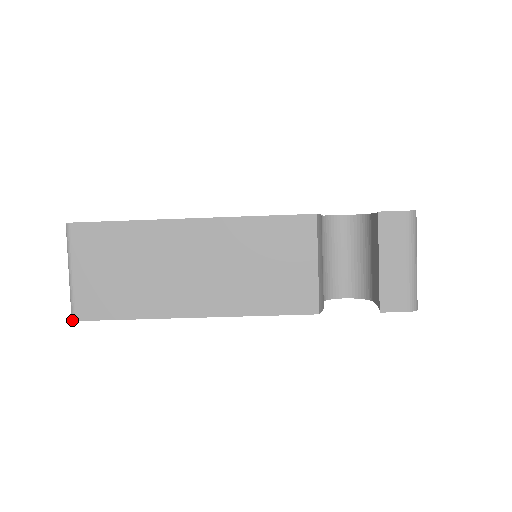
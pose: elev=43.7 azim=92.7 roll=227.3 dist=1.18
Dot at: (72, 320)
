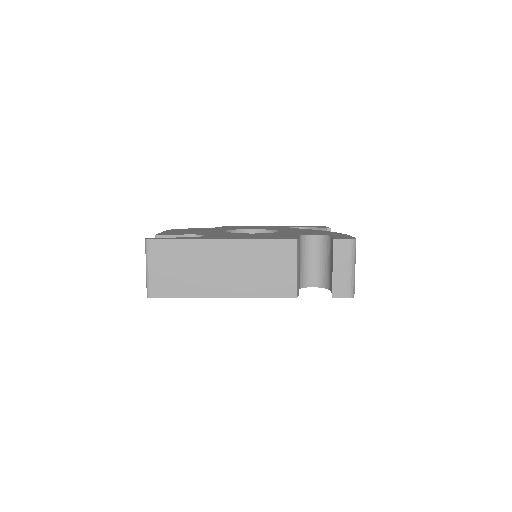
Dot at: (147, 297)
